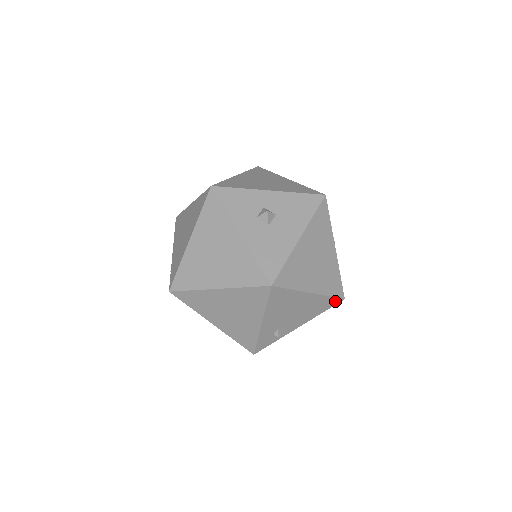
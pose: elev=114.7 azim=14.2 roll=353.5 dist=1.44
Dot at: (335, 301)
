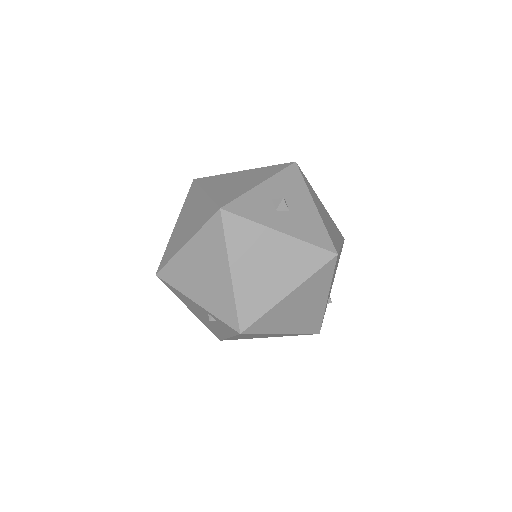
Dot at: occluded
